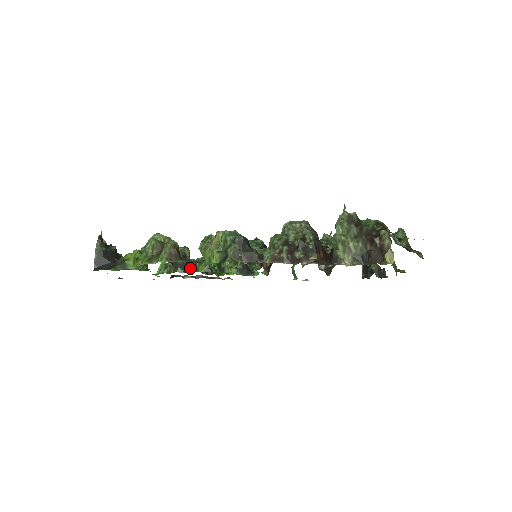
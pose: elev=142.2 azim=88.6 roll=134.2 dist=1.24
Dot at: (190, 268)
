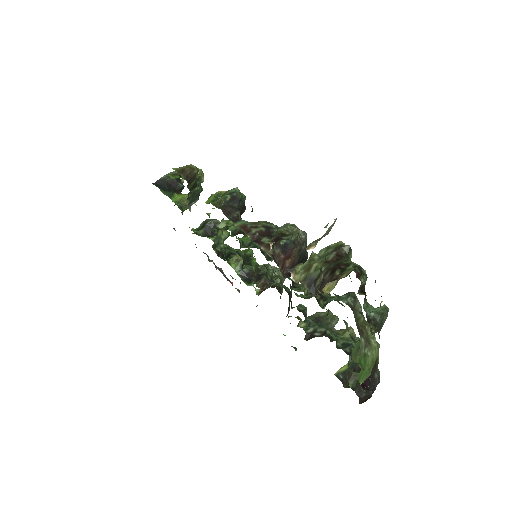
Dot at: (209, 236)
